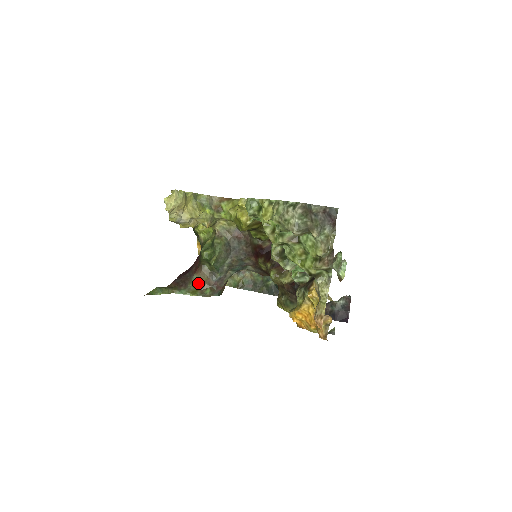
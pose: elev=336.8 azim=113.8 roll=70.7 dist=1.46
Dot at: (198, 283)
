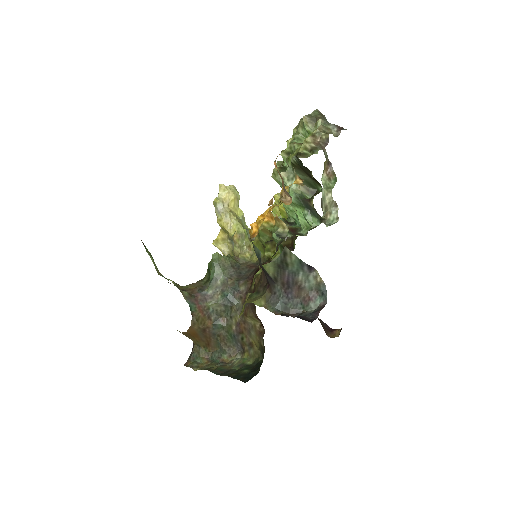
Dot at: (184, 289)
